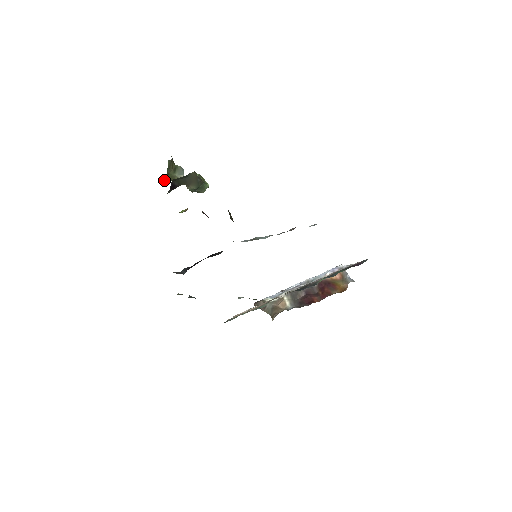
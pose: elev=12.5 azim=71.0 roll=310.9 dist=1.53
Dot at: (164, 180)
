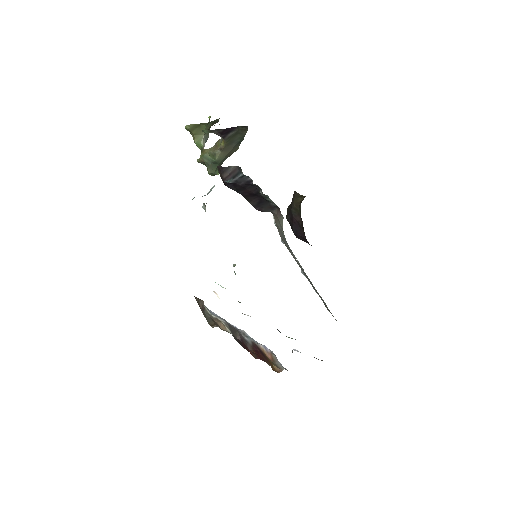
Dot at: occluded
